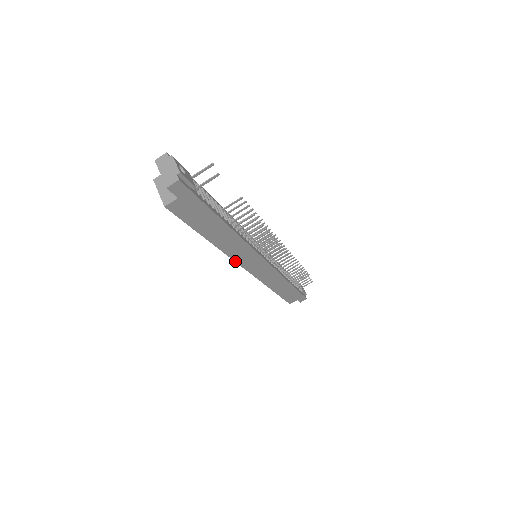
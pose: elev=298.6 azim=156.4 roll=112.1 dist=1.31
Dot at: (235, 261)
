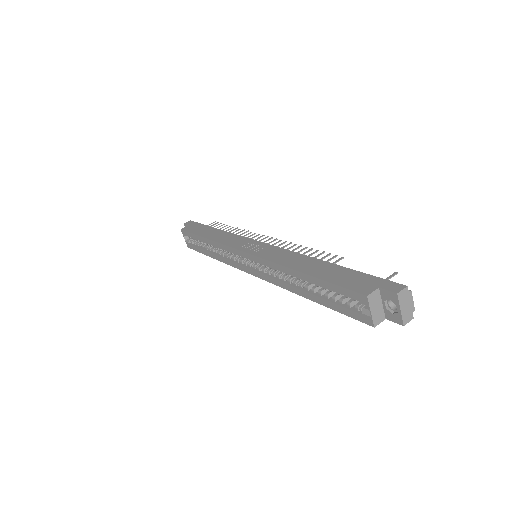
Dot at: (271, 282)
